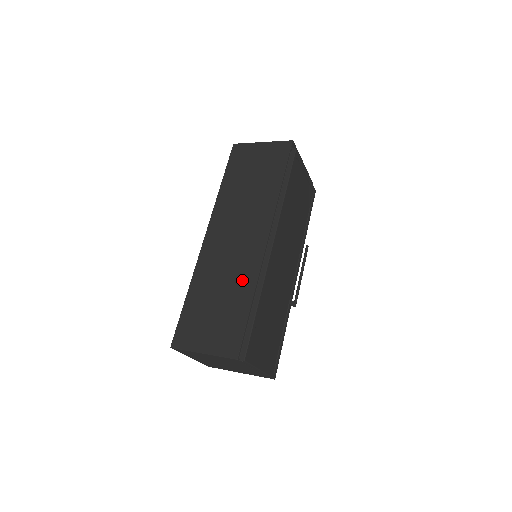
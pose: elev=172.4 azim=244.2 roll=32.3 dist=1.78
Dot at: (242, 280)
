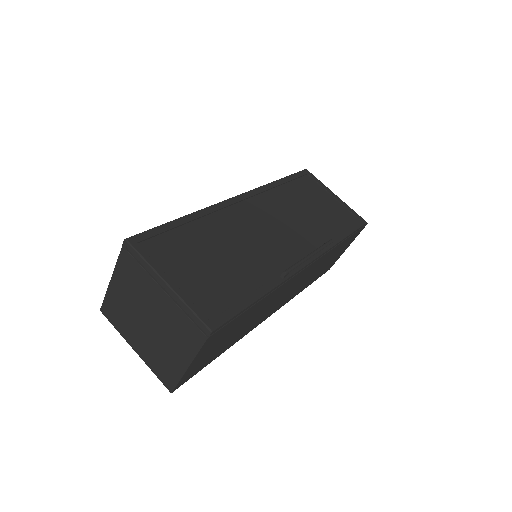
Dot at: occluded
